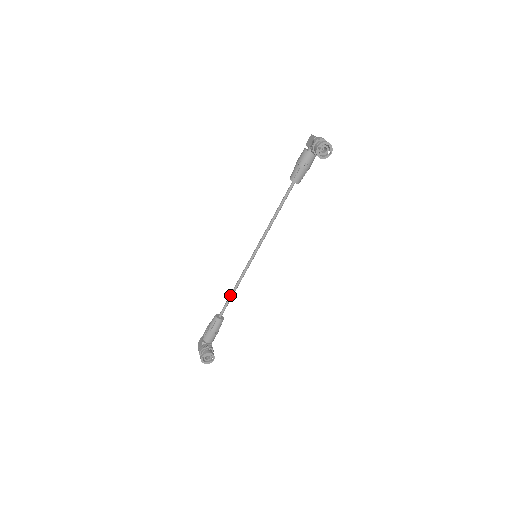
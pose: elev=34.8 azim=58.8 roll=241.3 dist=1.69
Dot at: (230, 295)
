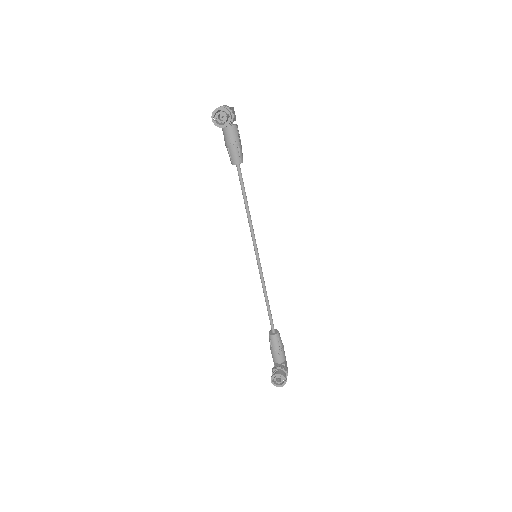
Dot at: occluded
